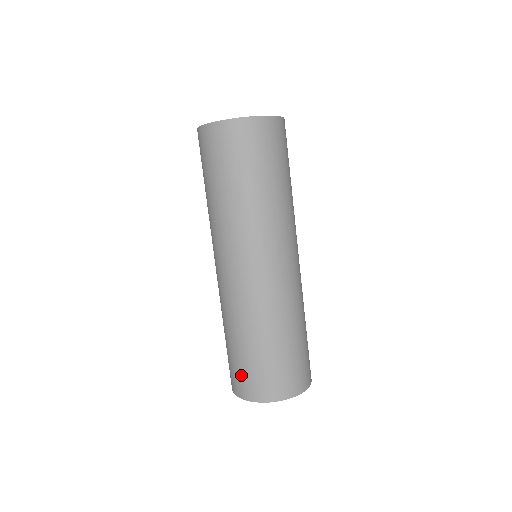
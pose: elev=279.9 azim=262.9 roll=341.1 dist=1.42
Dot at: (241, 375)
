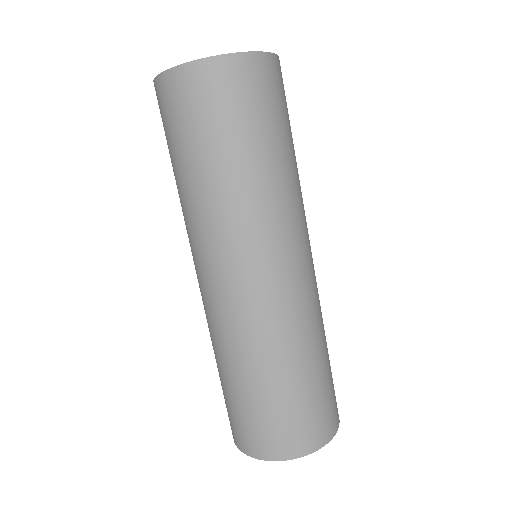
Dot at: (239, 423)
